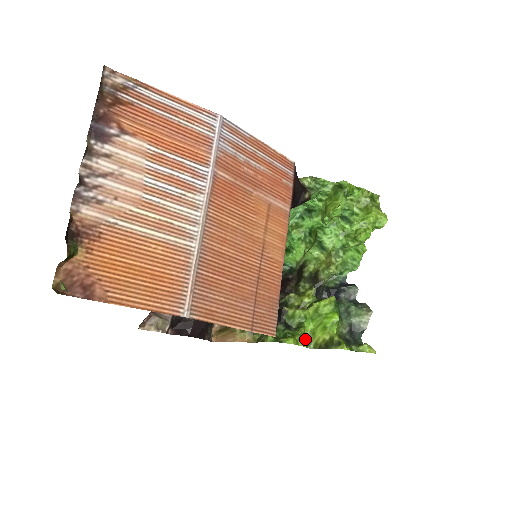
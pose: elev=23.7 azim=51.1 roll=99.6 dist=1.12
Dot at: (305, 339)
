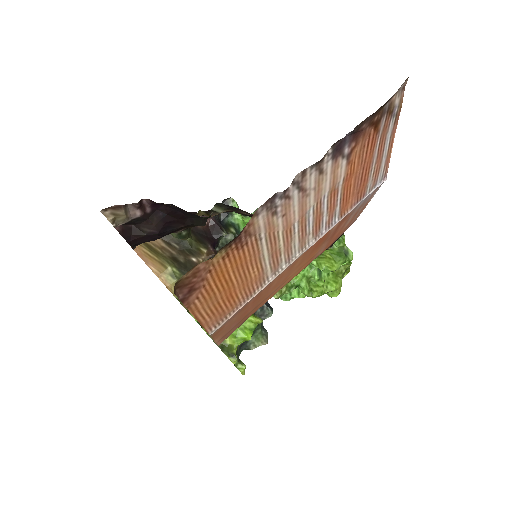
Dot at: occluded
